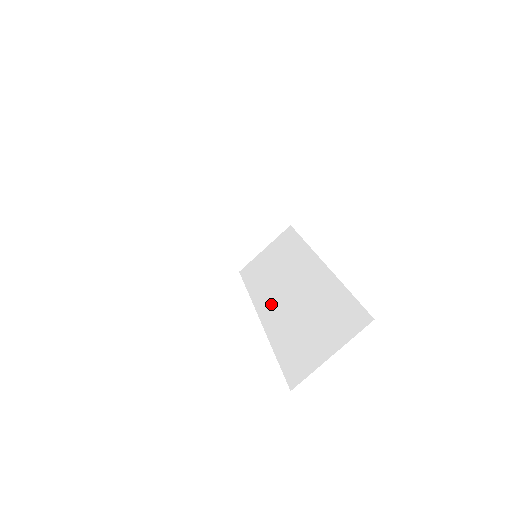
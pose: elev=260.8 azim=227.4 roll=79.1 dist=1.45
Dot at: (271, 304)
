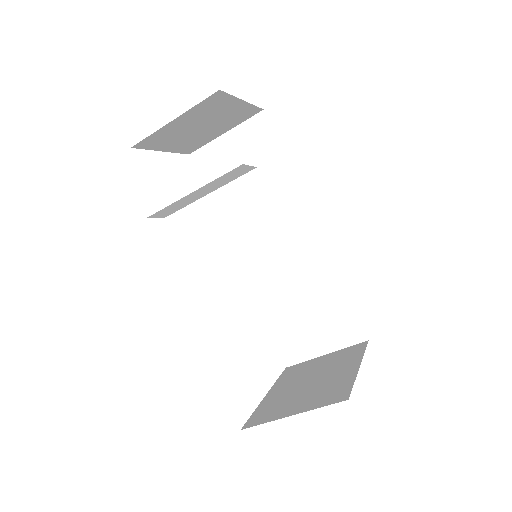
Dot at: (251, 250)
